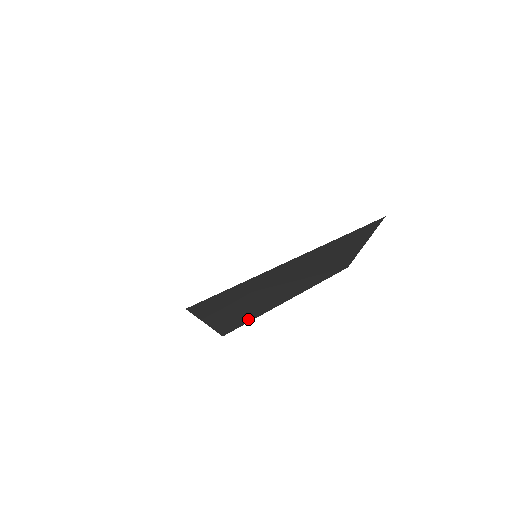
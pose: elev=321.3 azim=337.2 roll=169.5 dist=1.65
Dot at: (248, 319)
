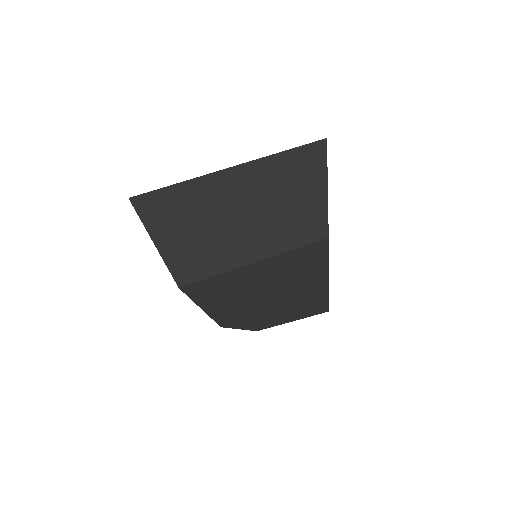
Dot at: (205, 271)
